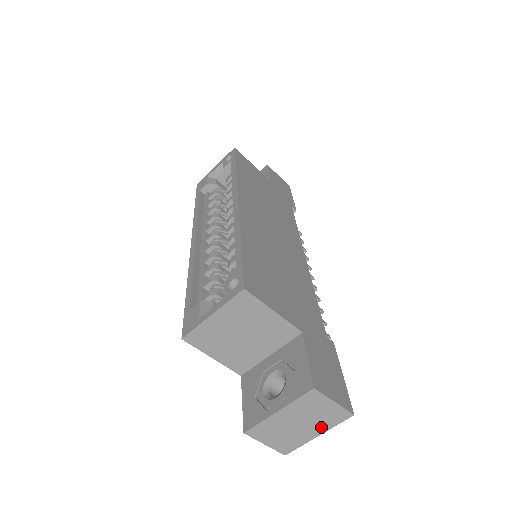
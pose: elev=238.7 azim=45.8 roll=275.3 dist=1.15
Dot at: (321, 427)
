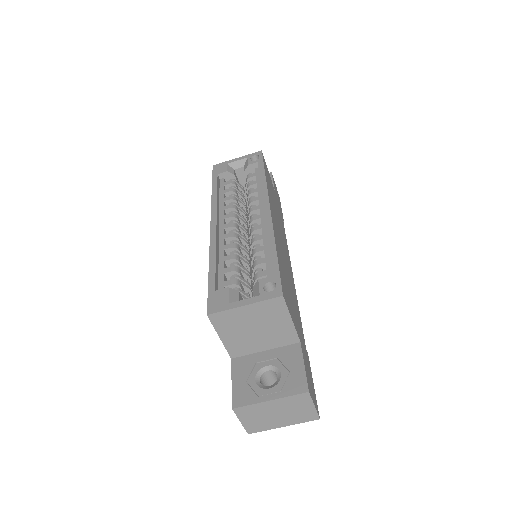
Dot at: (291, 421)
